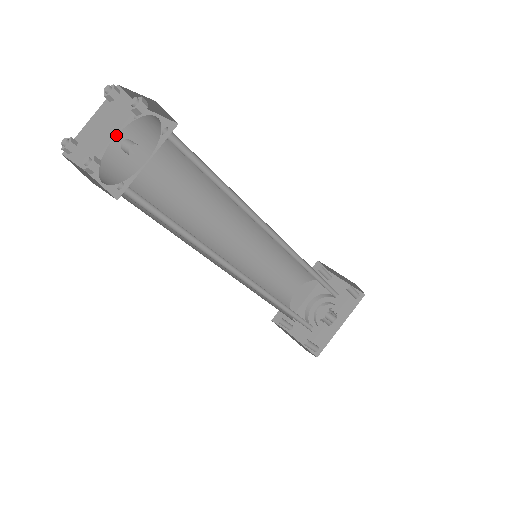
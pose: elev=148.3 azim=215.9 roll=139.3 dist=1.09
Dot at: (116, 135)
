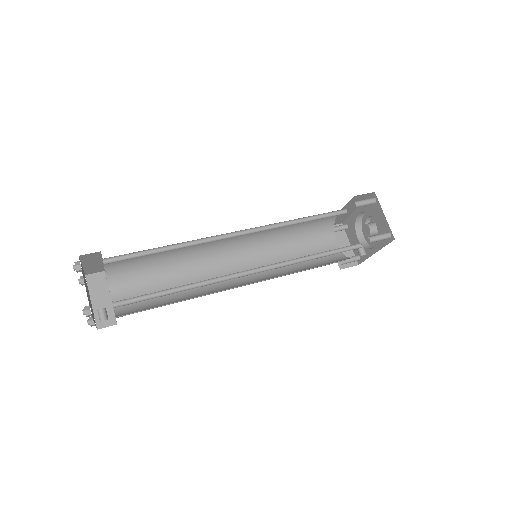
Dot at: occluded
